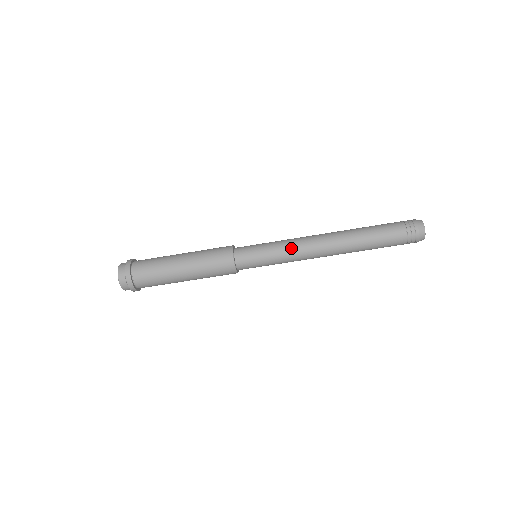
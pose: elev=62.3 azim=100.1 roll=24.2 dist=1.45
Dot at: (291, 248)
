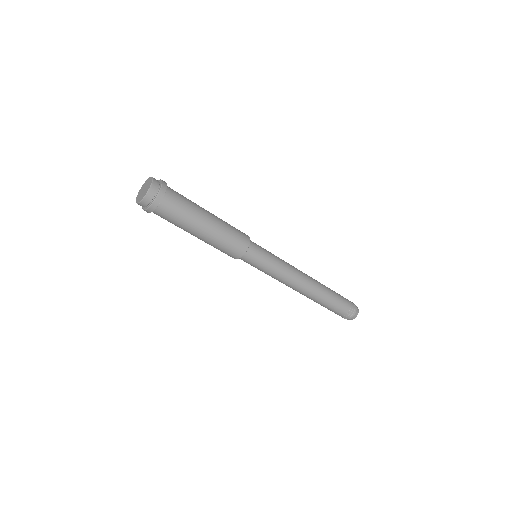
Dot at: (286, 270)
